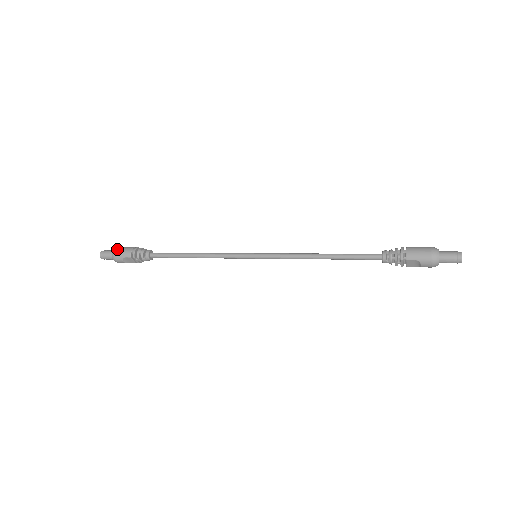
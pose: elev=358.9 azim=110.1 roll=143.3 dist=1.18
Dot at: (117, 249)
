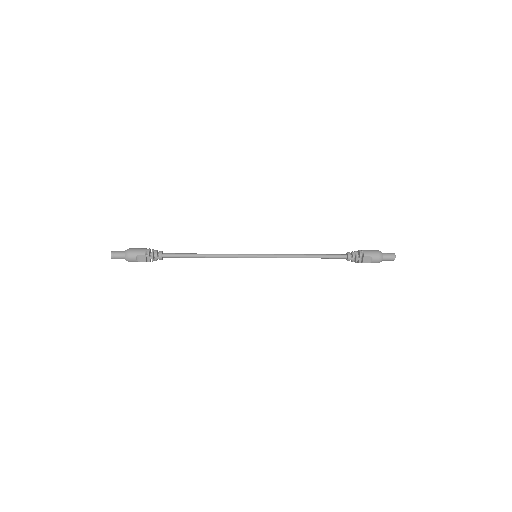
Dot at: (131, 248)
